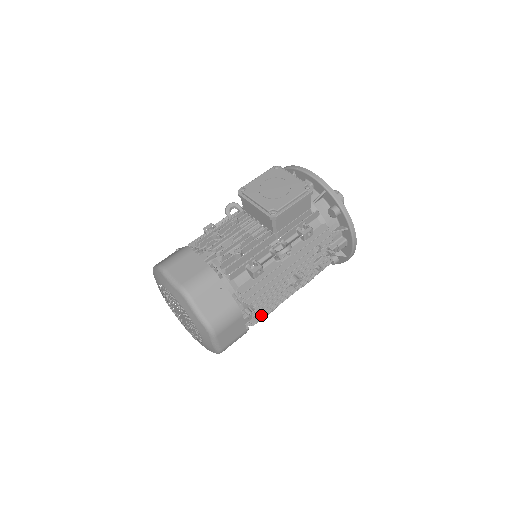
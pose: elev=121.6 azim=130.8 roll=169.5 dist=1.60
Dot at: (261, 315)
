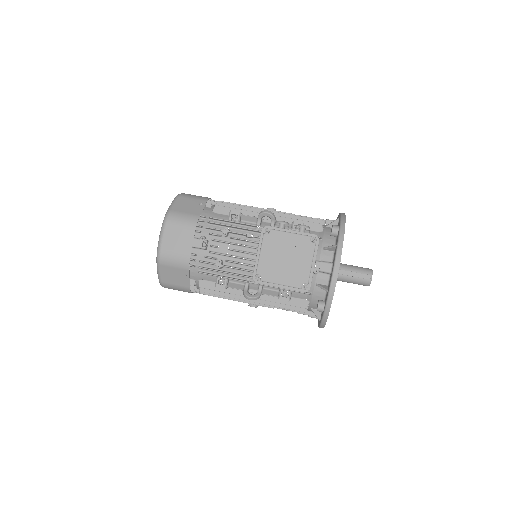
Dot at: occluded
